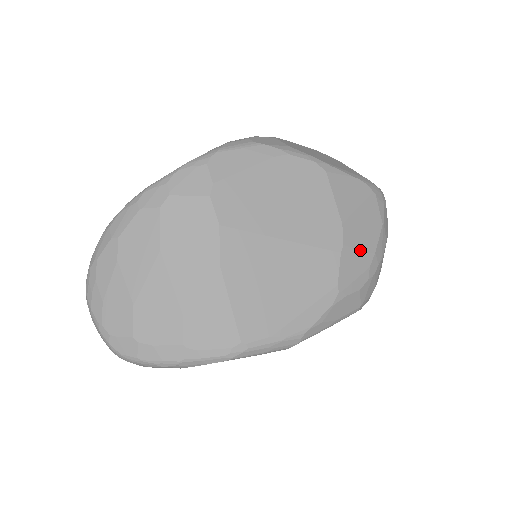
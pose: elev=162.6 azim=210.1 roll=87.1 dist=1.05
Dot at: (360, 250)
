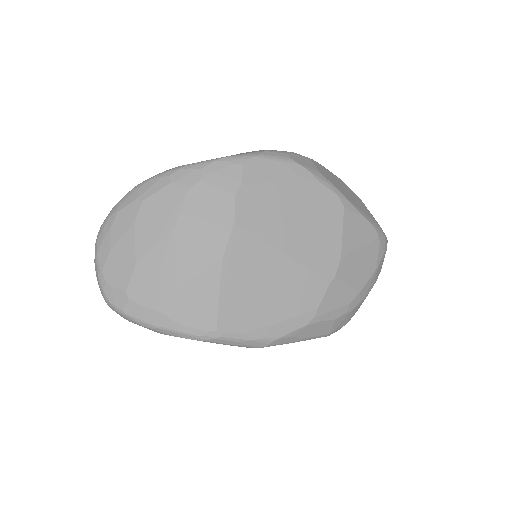
Dot at: (348, 286)
